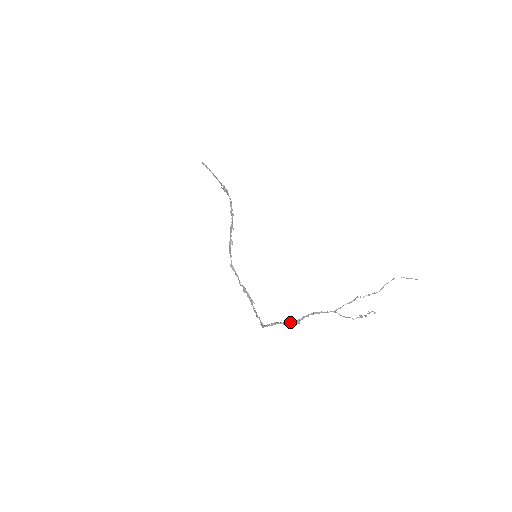
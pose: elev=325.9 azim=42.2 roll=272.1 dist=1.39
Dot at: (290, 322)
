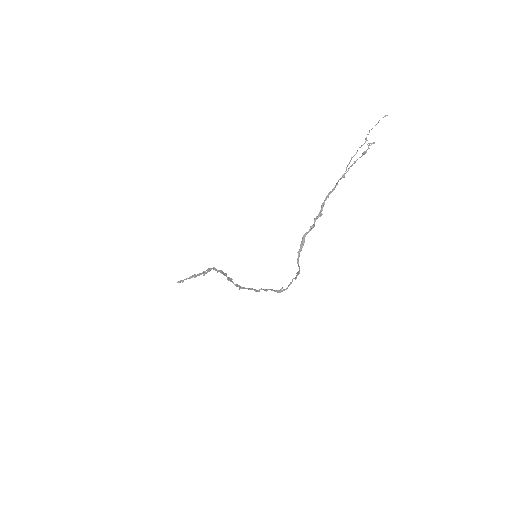
Dot at: occluded
